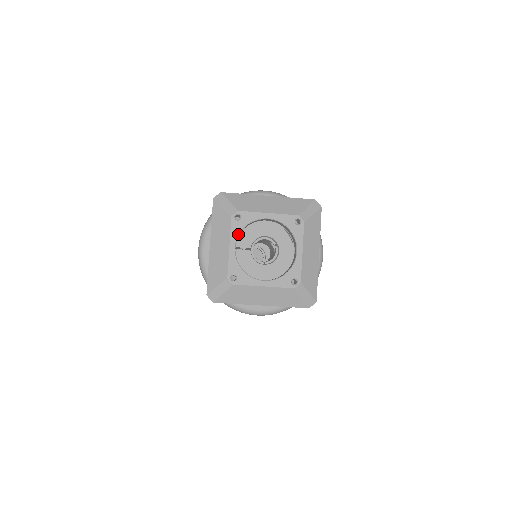
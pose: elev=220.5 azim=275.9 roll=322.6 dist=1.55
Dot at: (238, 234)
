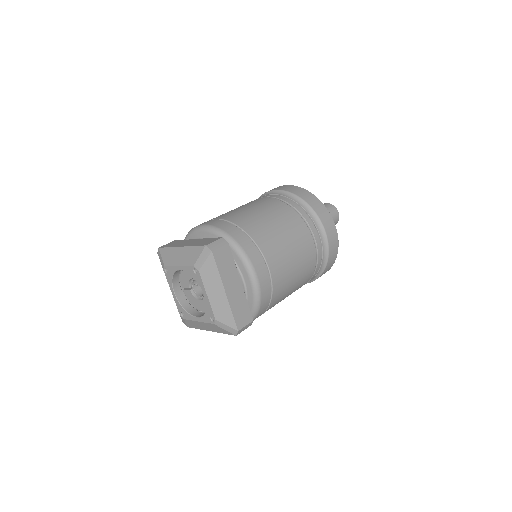
Dot at: (171, 283)
